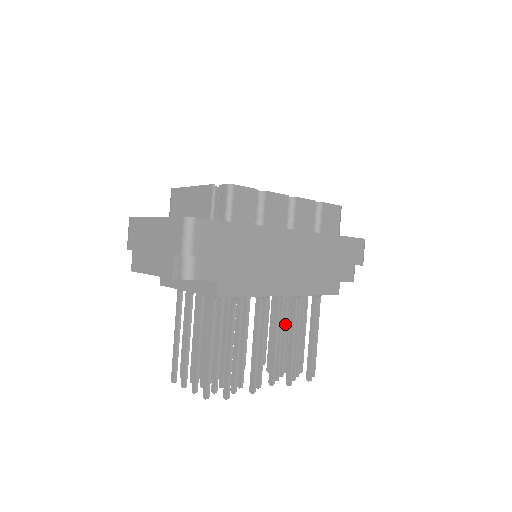
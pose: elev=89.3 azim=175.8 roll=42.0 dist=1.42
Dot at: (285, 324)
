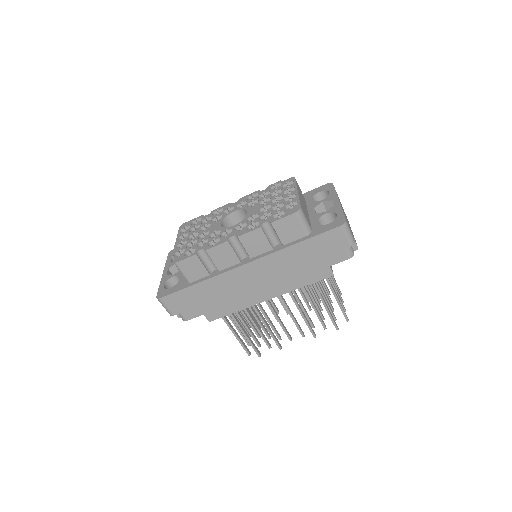
Dot at: occluded
